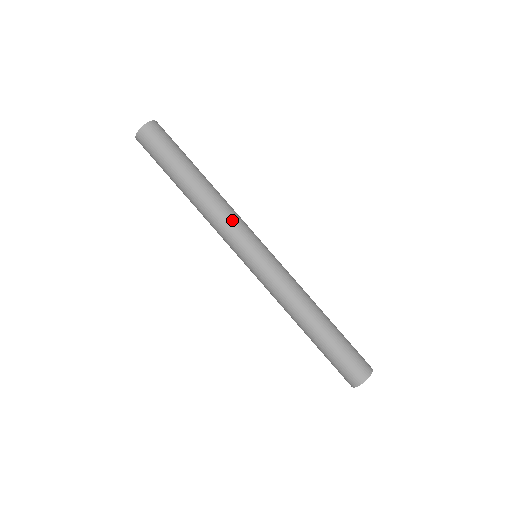
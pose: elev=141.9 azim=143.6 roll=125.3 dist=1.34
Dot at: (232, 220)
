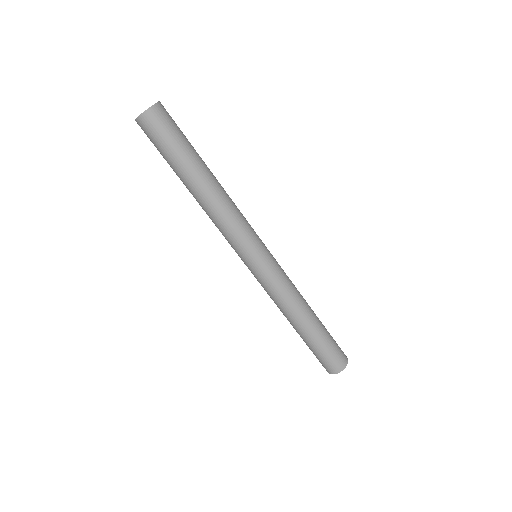
Dot at: occluded
